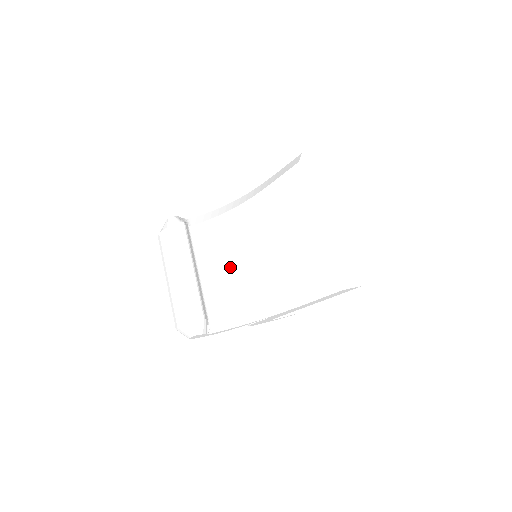
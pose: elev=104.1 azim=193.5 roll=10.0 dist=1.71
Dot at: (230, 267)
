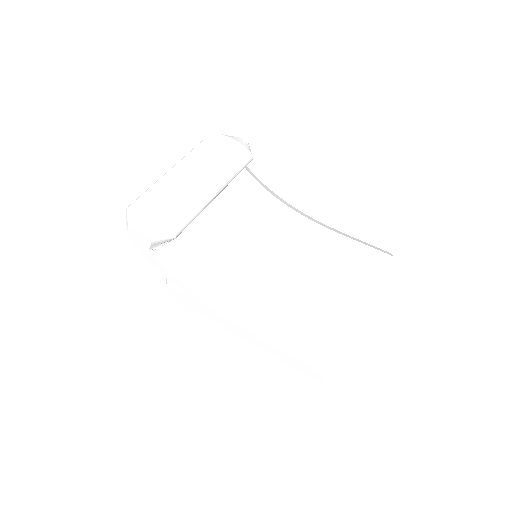
Dot at: (236, 235)
